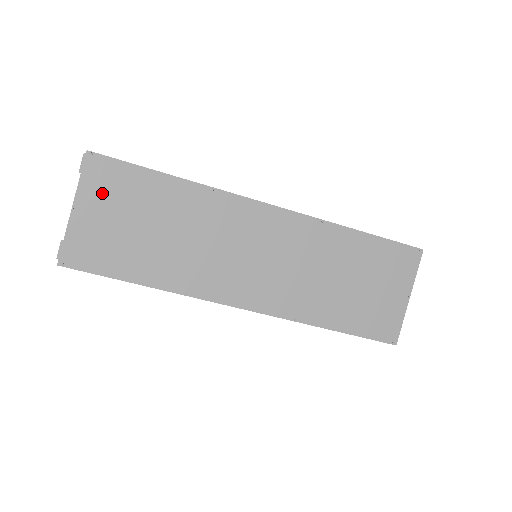
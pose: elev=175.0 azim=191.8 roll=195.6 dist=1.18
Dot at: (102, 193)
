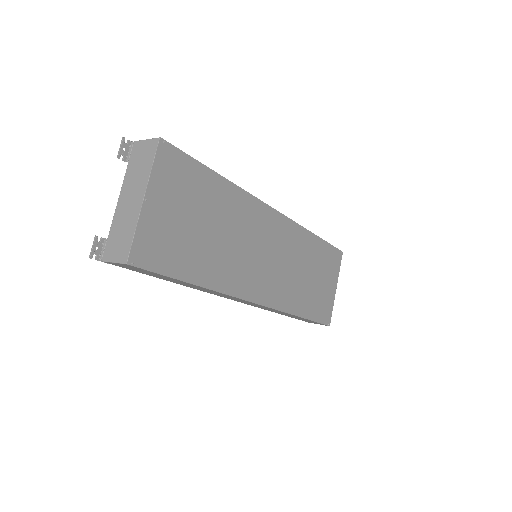
Dot at: (170, 186)
